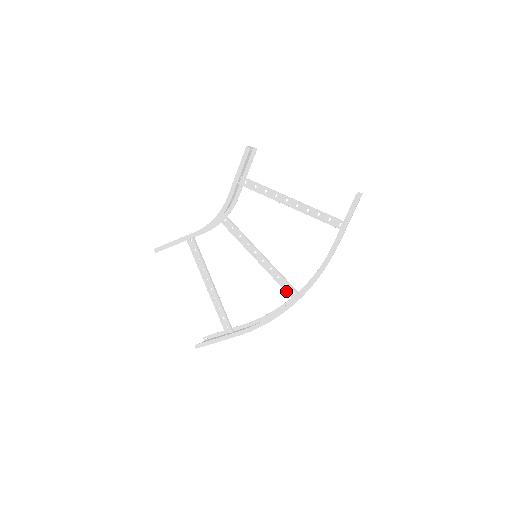
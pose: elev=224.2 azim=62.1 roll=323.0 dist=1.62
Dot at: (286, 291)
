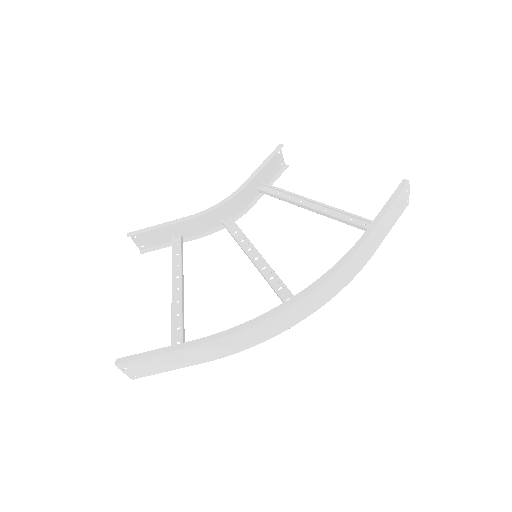
Dot at: occluded
